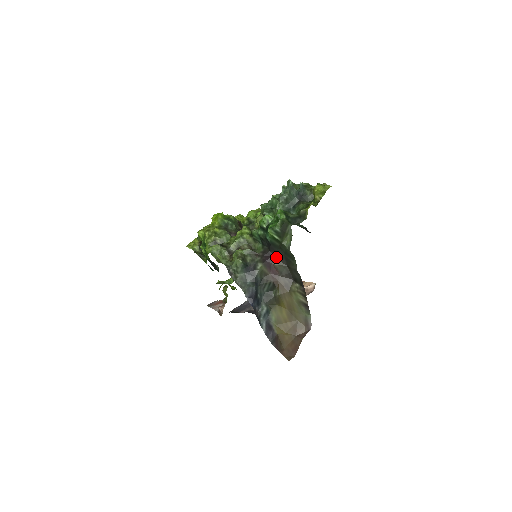
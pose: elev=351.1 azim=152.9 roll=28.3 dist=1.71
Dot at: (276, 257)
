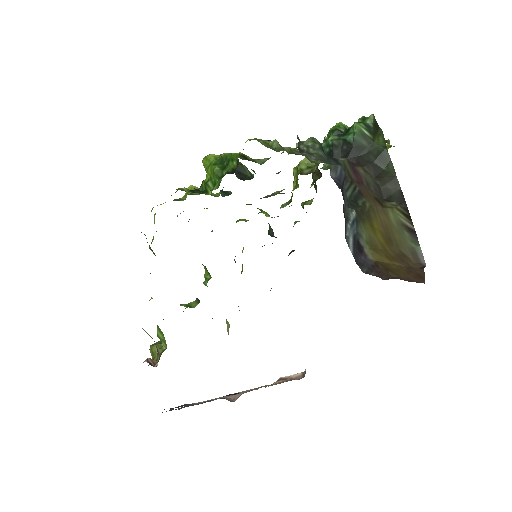
Dot at: (359, 164)
